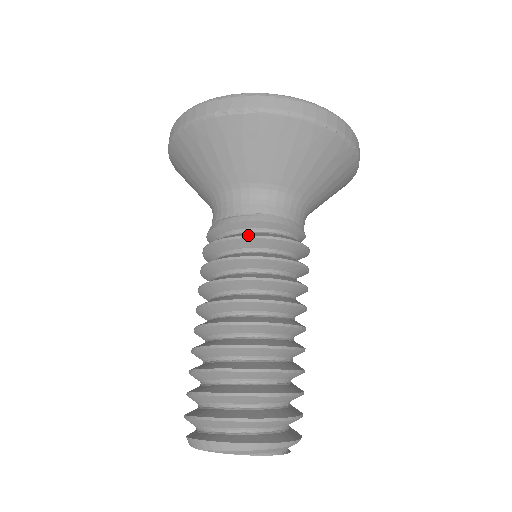
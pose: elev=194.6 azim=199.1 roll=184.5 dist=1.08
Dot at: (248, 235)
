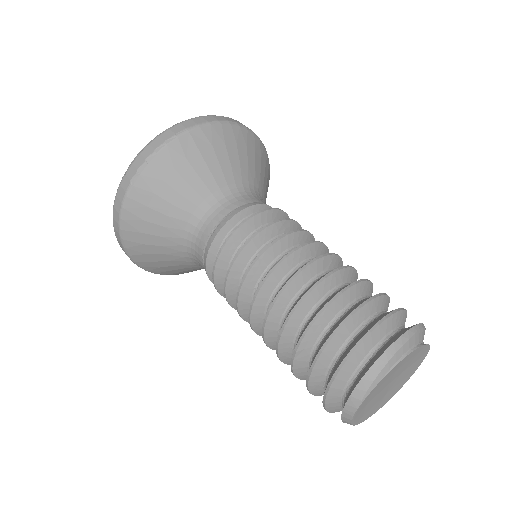
Dot at: occluded
